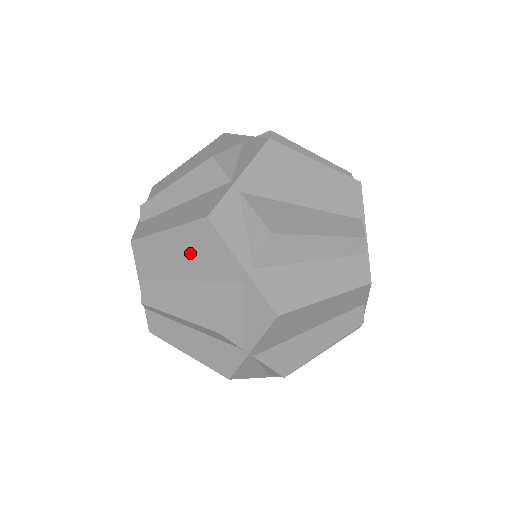
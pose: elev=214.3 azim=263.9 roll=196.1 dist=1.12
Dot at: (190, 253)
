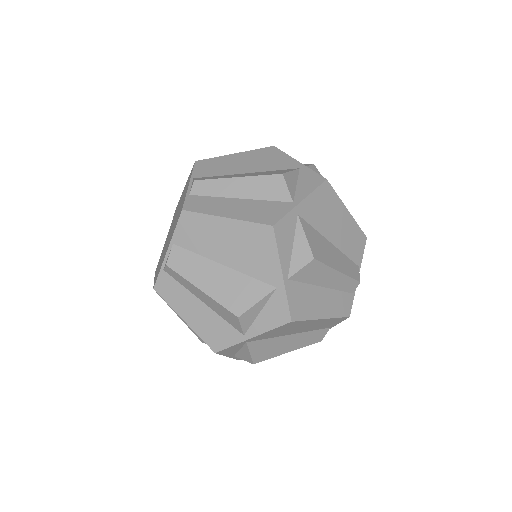
Dot at: (239, 245)
